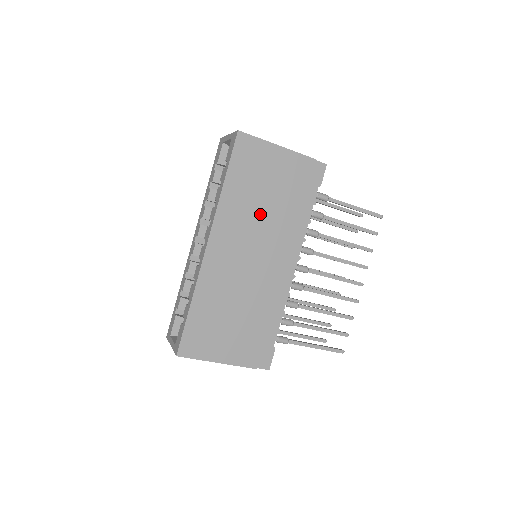
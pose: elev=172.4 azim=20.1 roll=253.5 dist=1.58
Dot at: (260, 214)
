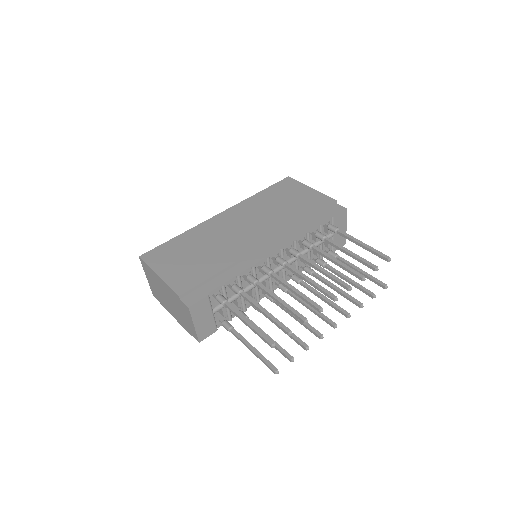
Dot at: (270, 212)
